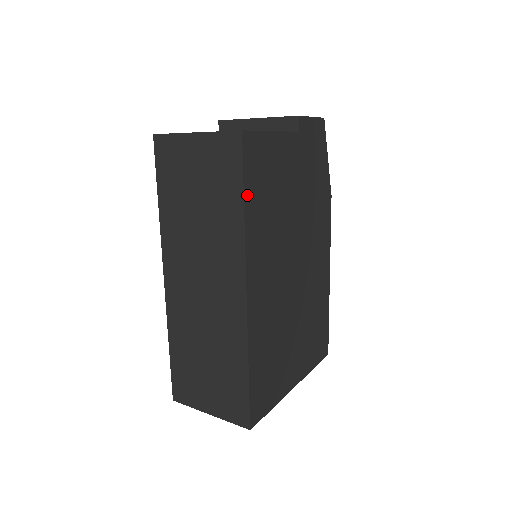
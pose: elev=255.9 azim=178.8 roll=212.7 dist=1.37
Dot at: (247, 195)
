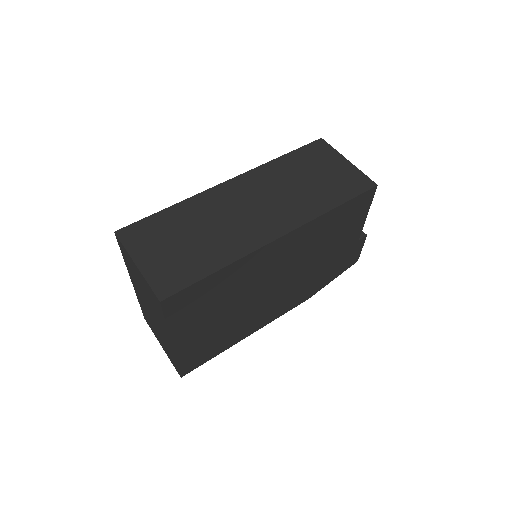
Dot at: (342, 207)
